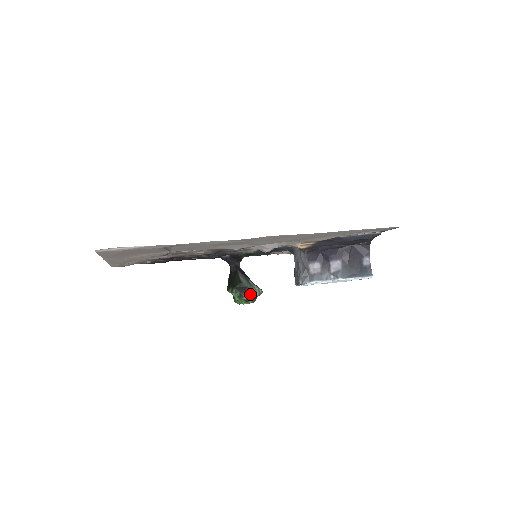
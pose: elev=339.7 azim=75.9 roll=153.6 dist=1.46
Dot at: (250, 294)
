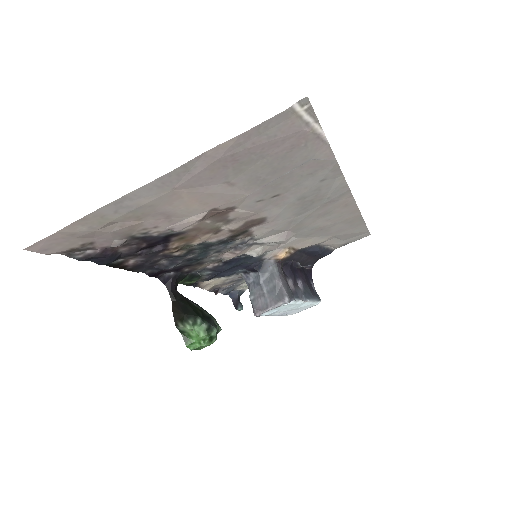
Dot at: (216, 327)
